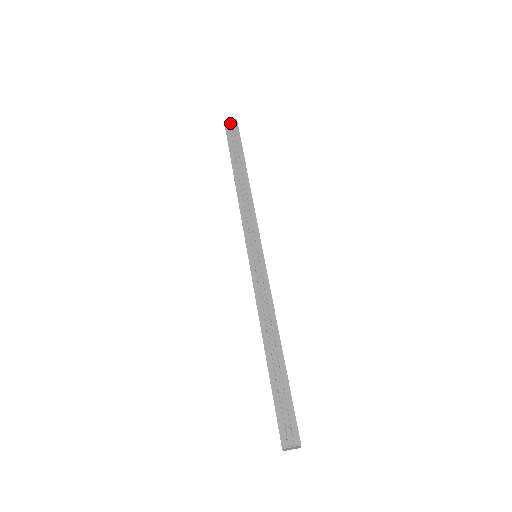
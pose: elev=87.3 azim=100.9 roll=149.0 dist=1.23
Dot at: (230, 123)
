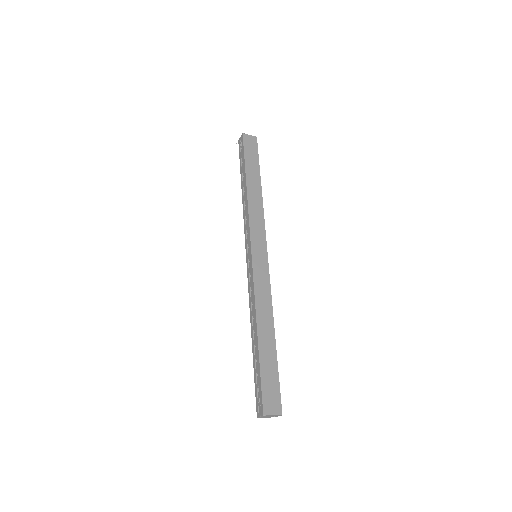
Dot at: (240, 140)
